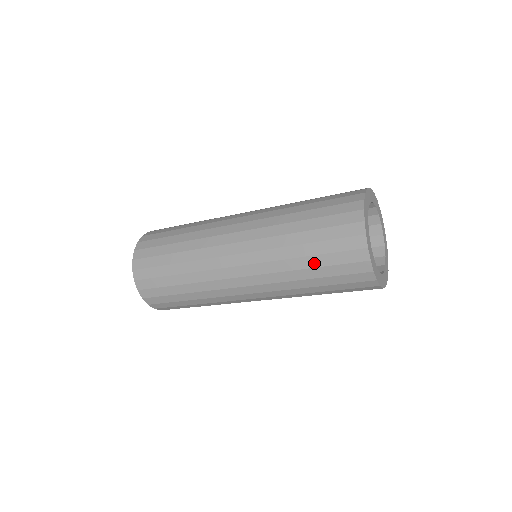
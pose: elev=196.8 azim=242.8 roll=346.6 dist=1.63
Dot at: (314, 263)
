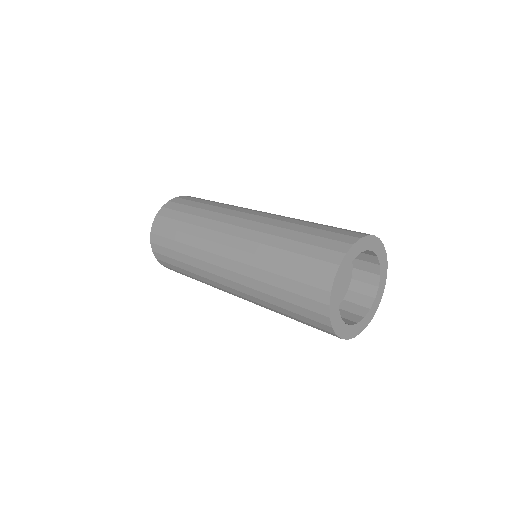
Dot at: occluded
